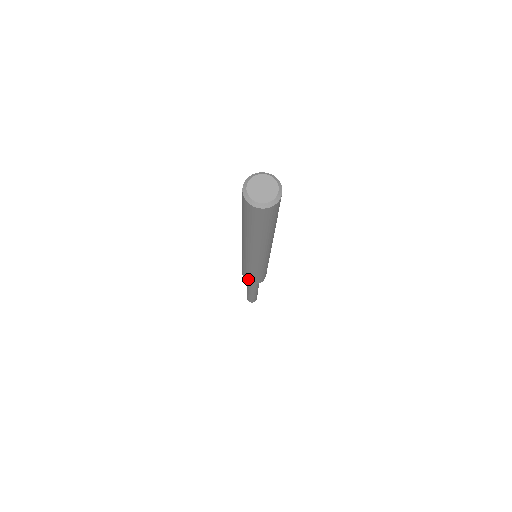
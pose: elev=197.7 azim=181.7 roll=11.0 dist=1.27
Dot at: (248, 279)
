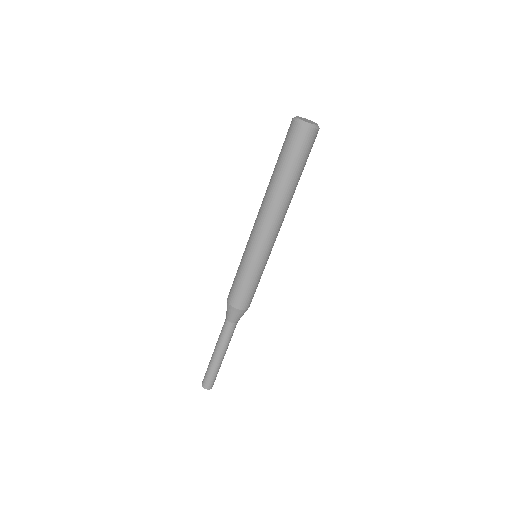
Dot at: (233, 293)
